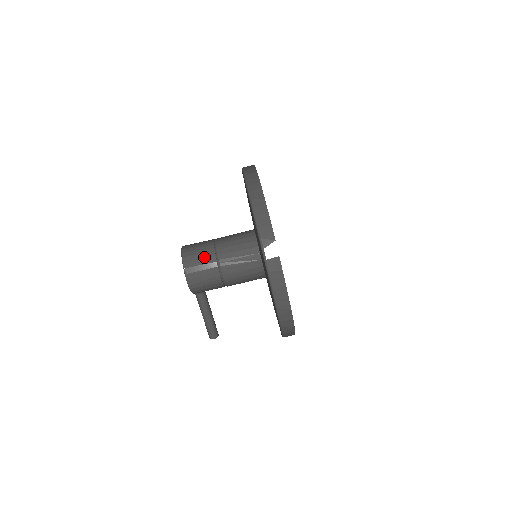
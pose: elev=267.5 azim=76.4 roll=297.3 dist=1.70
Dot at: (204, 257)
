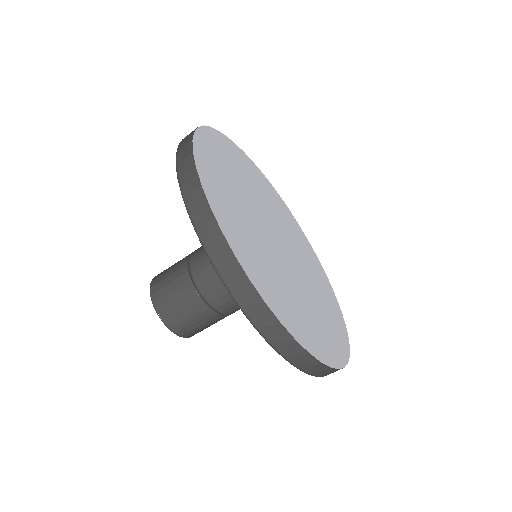
Dot at: (203, 322)
